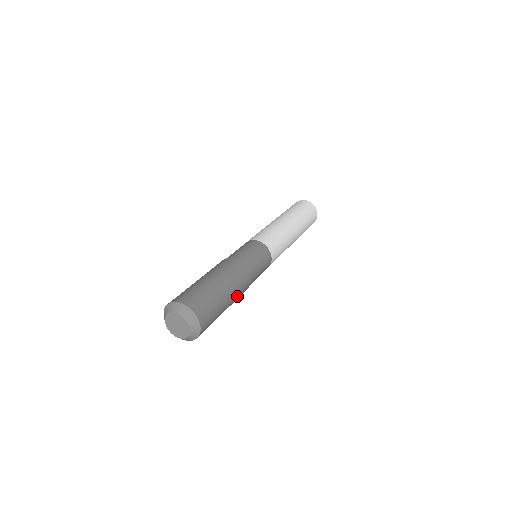
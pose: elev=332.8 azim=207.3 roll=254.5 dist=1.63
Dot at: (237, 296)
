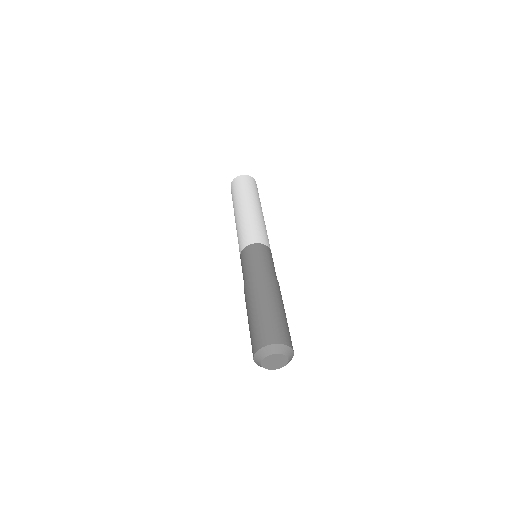
Dot at: occluded
